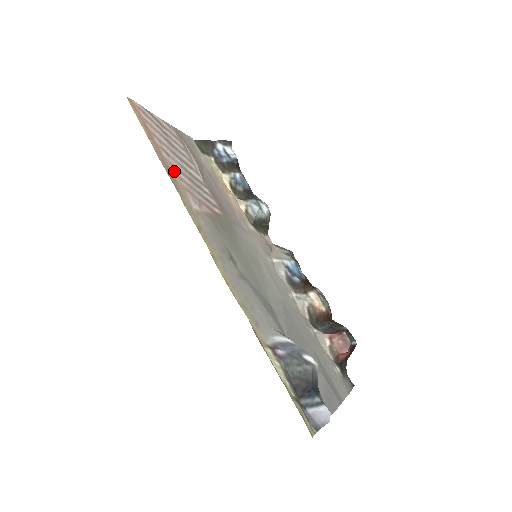
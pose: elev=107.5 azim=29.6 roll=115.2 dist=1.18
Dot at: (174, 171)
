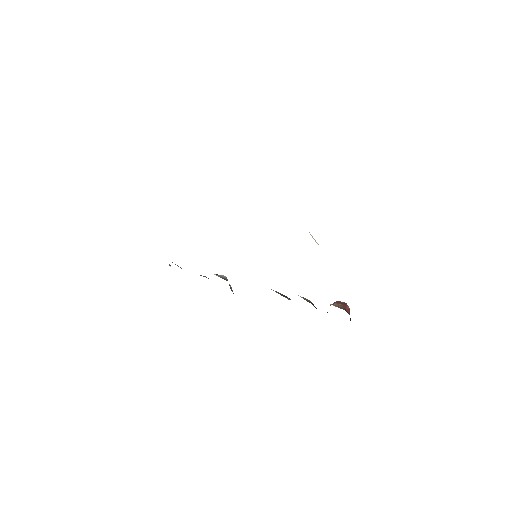
Dot at: occluded
